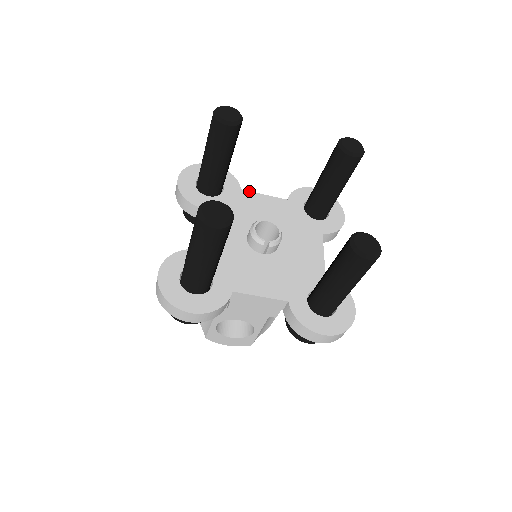
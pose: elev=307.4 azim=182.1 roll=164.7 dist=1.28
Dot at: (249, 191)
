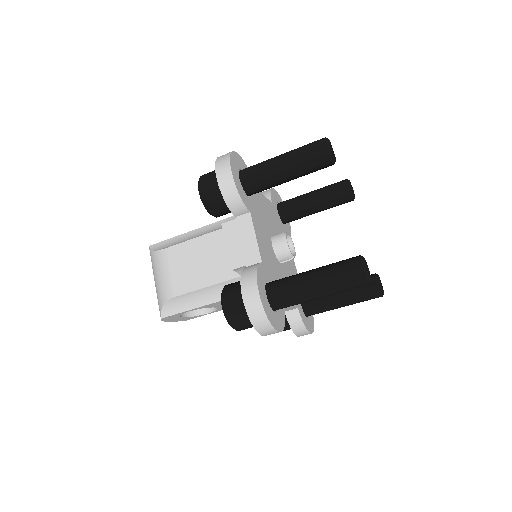
Dot at: occluded
